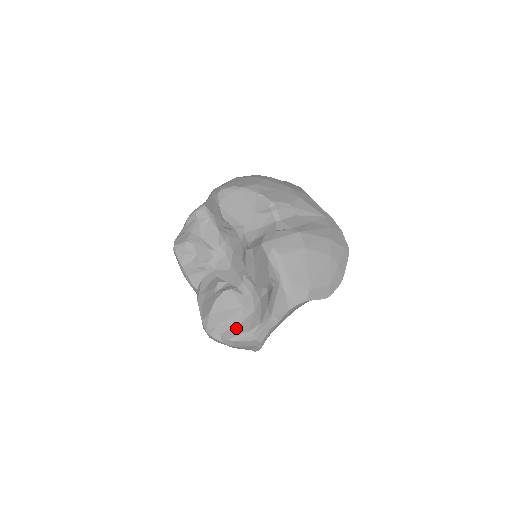
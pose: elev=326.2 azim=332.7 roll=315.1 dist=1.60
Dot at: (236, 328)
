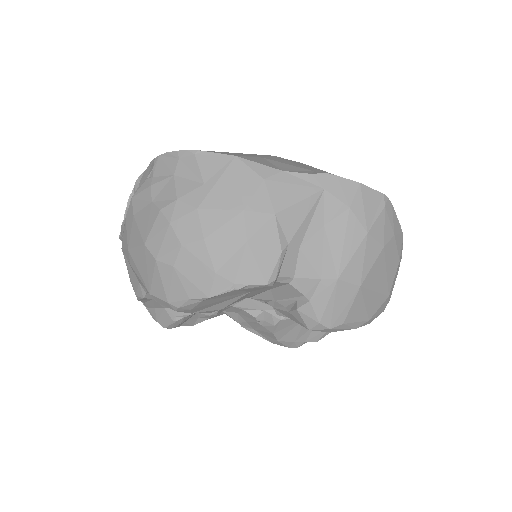
Dot at: (316, 331)
